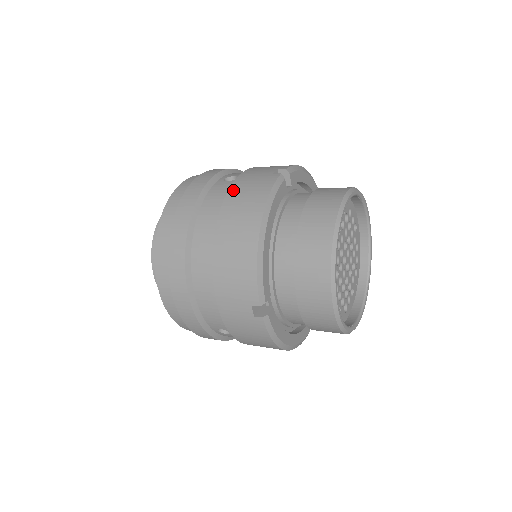
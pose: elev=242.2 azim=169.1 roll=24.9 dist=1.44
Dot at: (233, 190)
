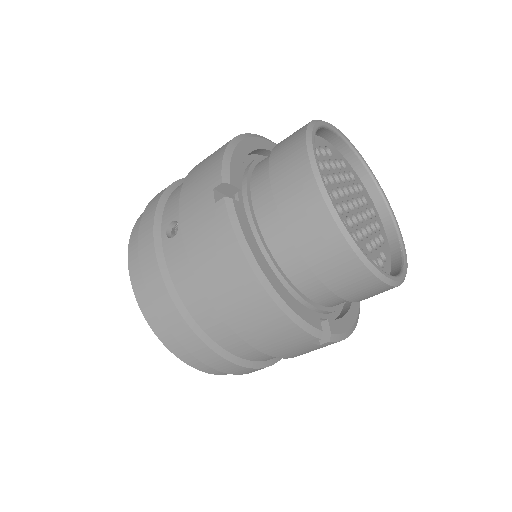
Dot at: (193, 256)
